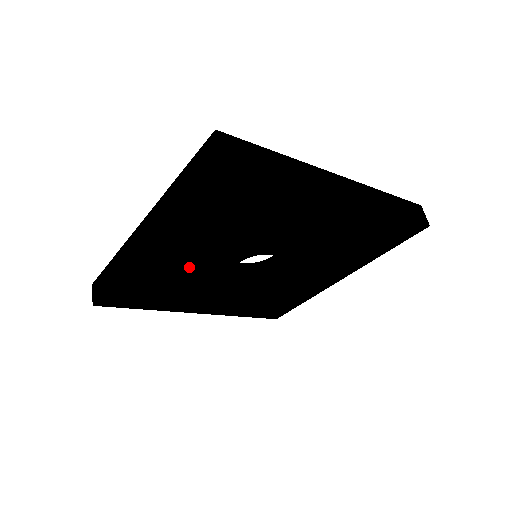
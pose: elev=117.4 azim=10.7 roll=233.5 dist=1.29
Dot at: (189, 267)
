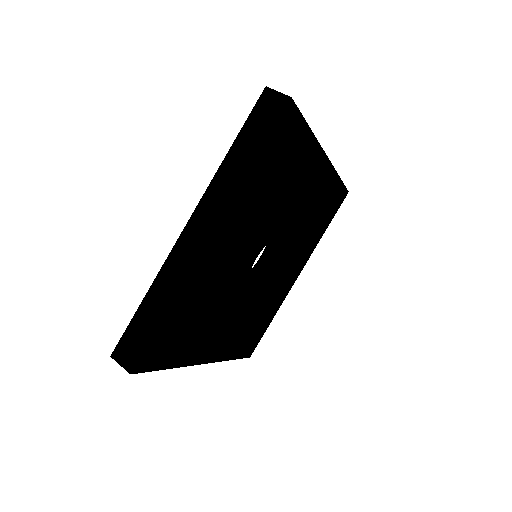
Dot at: (226, 271)
